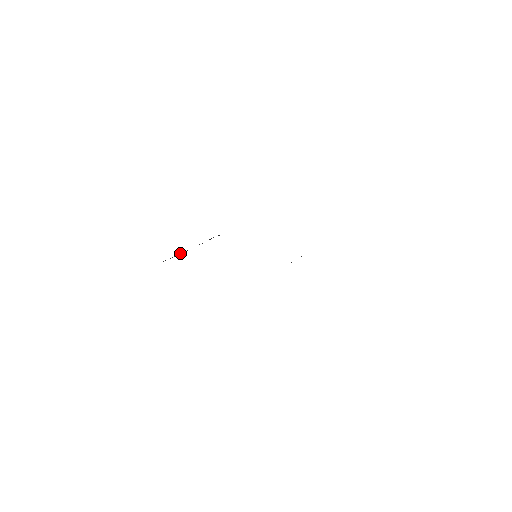
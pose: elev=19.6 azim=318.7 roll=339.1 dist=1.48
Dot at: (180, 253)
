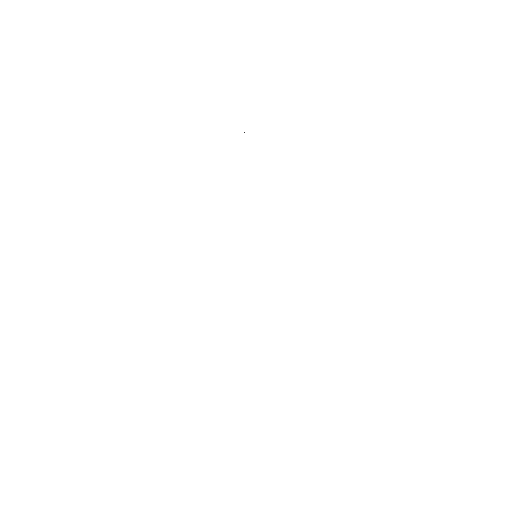
Dot at: occluded
